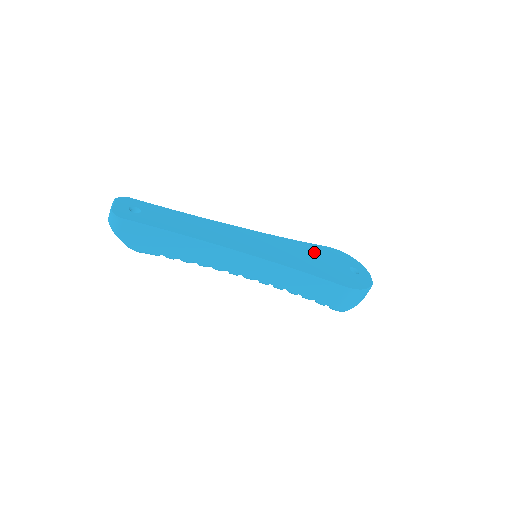
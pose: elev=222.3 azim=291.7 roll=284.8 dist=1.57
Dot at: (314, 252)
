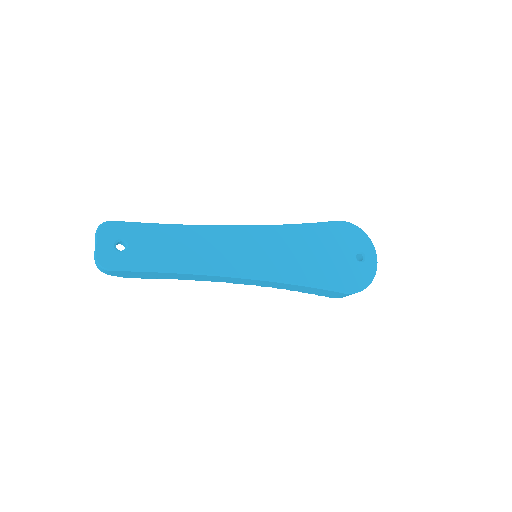
Dot at: (320, 240)
